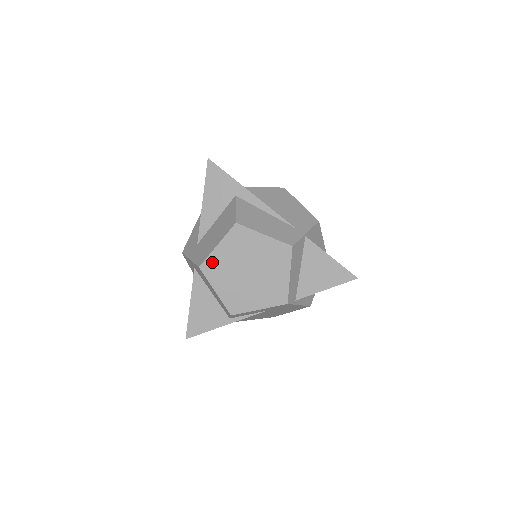
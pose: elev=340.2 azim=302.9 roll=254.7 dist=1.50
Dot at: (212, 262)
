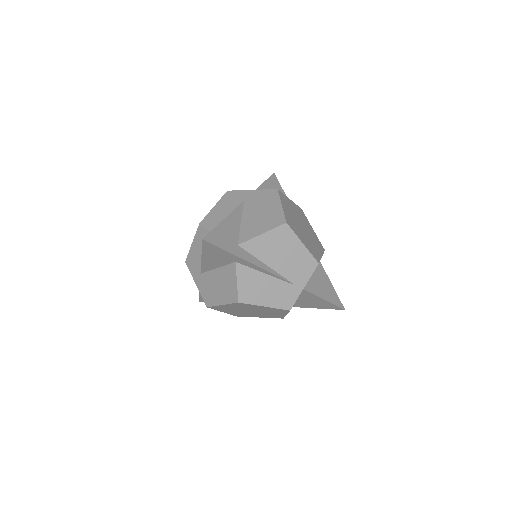
Dot at: (218, 307)
